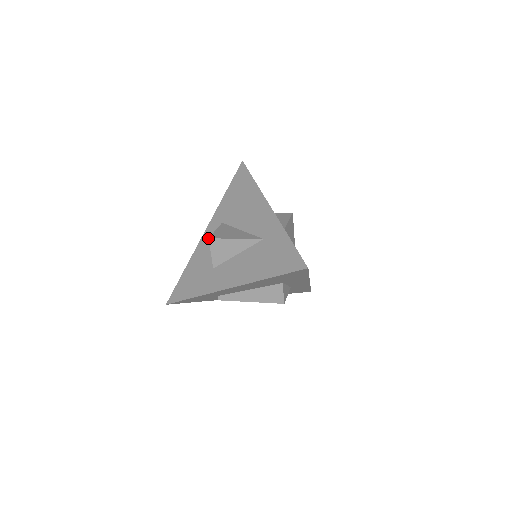
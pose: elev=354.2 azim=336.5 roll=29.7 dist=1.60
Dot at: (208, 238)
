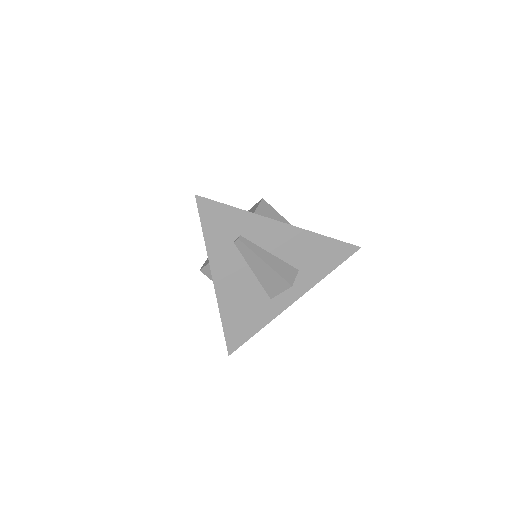
Dot at: occluded
